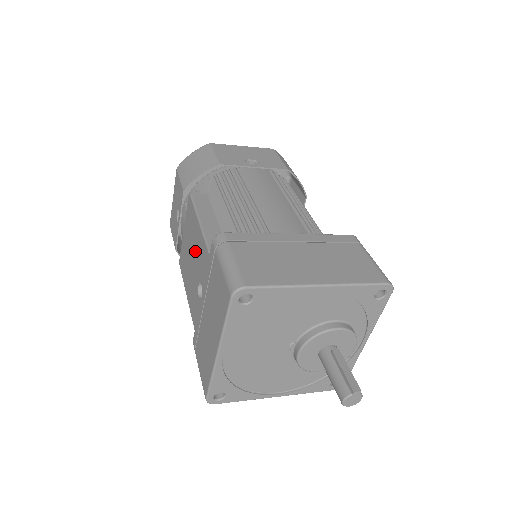
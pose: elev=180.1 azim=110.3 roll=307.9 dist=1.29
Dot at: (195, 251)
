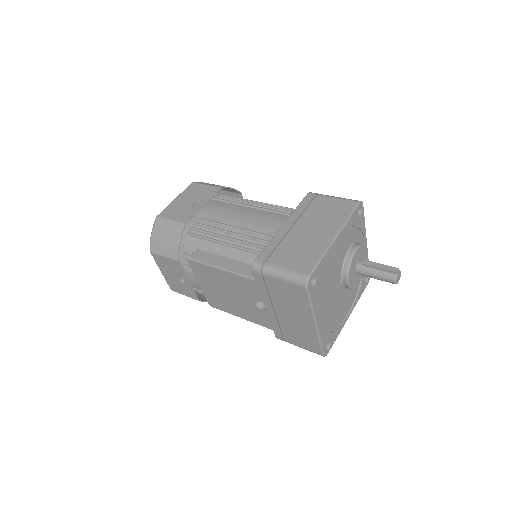
Dot at: (231, 288)
